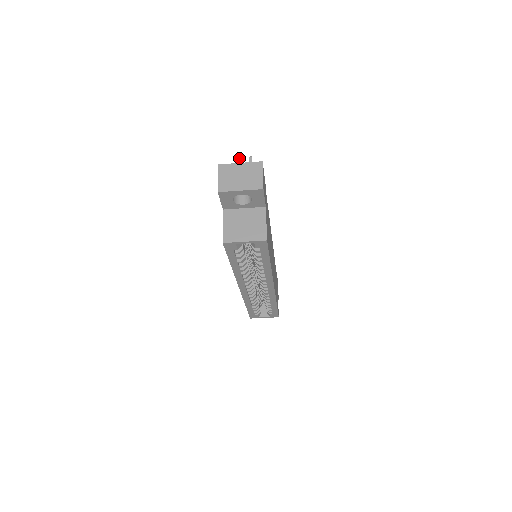
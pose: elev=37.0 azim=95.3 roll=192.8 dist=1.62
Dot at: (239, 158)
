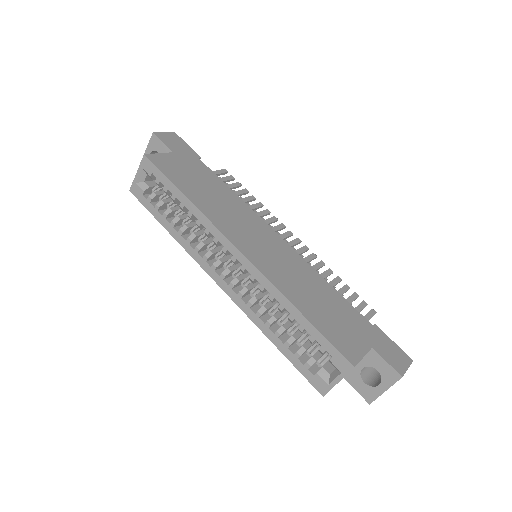
Dot at: occluded
